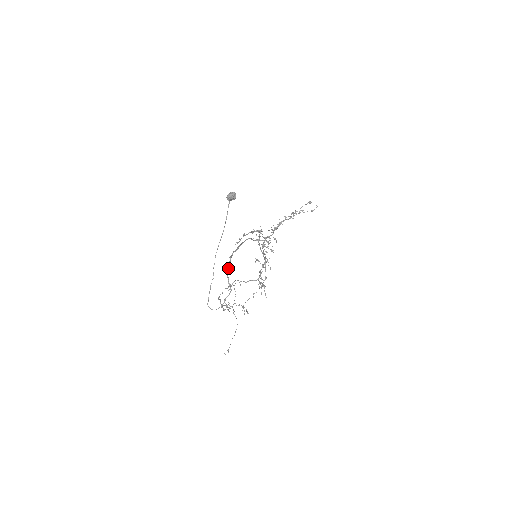
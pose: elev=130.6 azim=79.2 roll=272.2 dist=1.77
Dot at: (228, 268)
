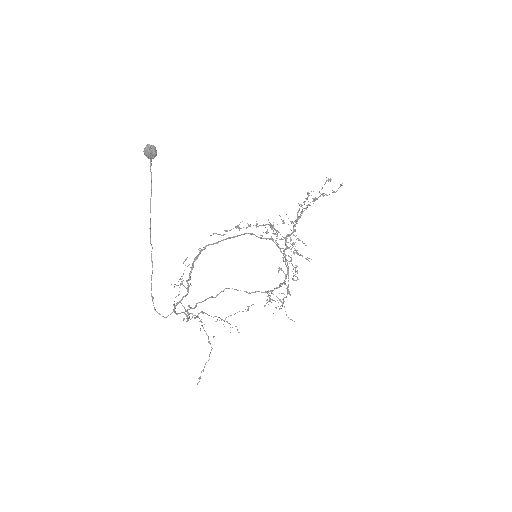
Dot at: (193, 264)
